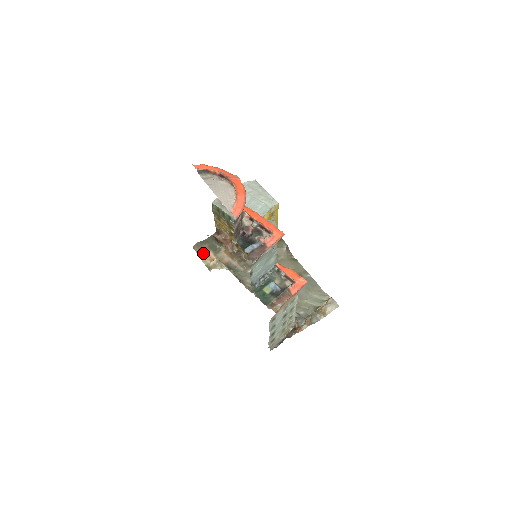
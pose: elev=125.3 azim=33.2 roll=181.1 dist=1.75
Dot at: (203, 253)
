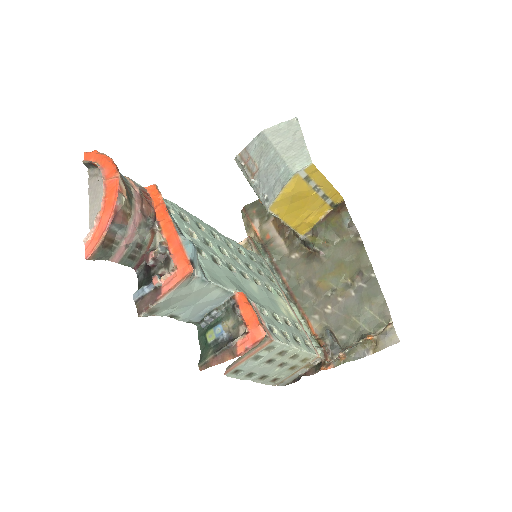
Dot at: (248, 221)
